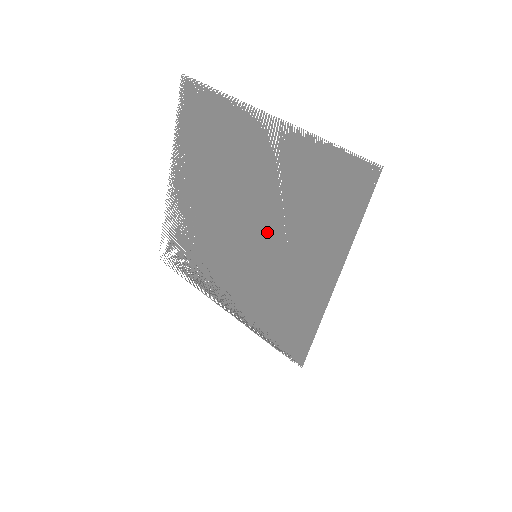
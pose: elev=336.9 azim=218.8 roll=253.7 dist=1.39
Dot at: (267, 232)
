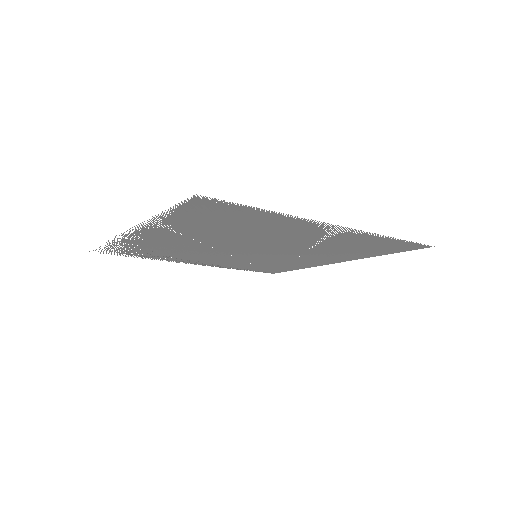
Dot at: occluded
